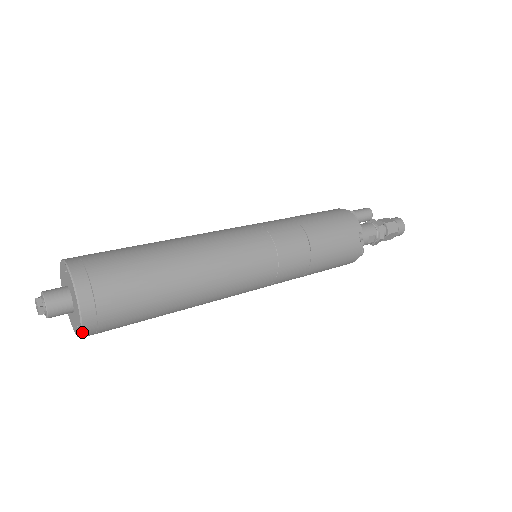
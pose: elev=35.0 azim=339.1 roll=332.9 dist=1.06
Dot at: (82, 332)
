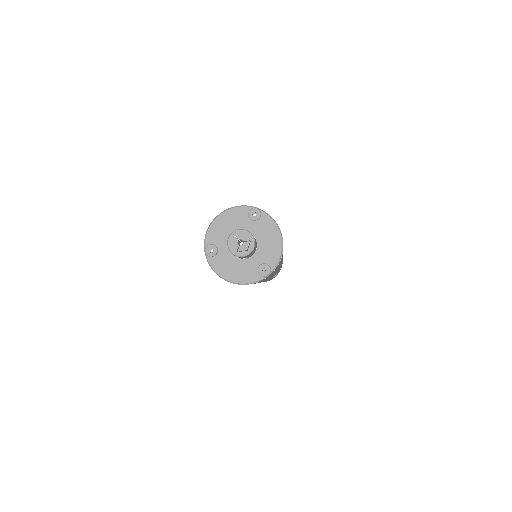
Dot at: (272, 272)
